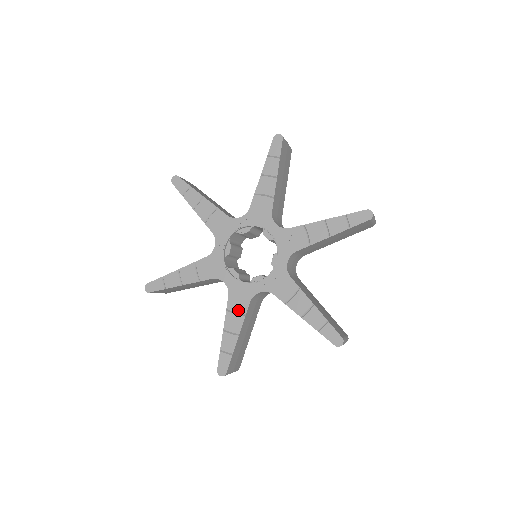
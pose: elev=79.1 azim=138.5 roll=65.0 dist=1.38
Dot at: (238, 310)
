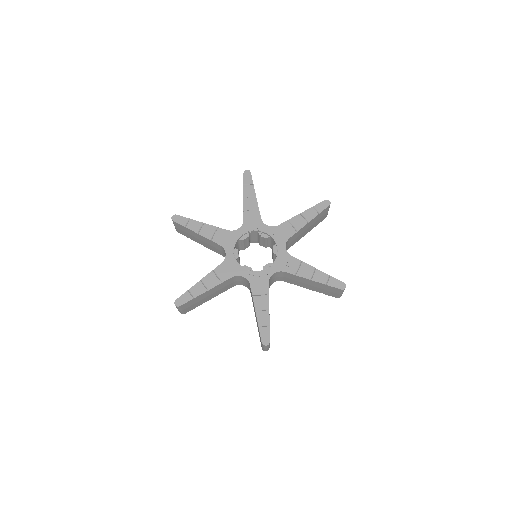
Dot at: (220, 276)
